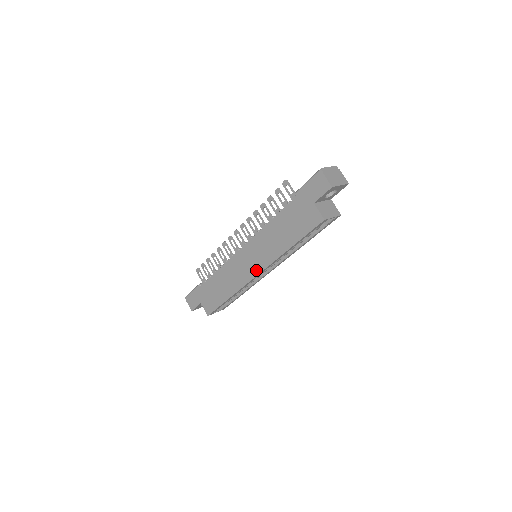
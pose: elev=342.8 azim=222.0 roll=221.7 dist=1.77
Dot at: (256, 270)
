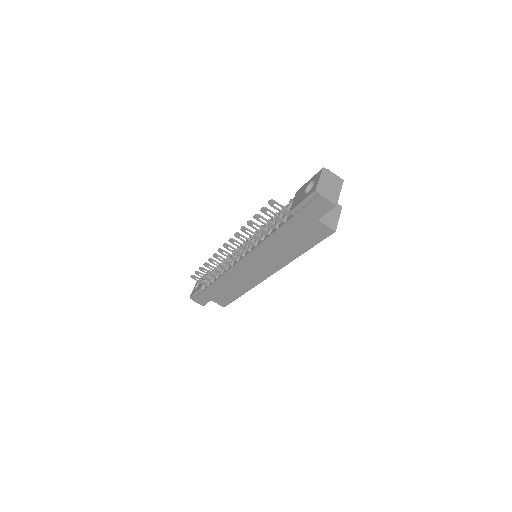
Dot at: (266, 274)
